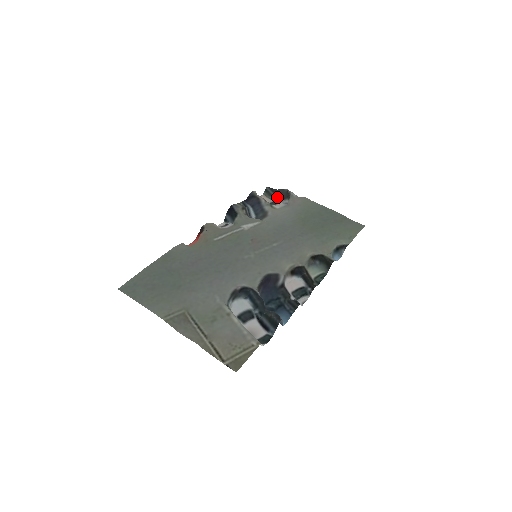
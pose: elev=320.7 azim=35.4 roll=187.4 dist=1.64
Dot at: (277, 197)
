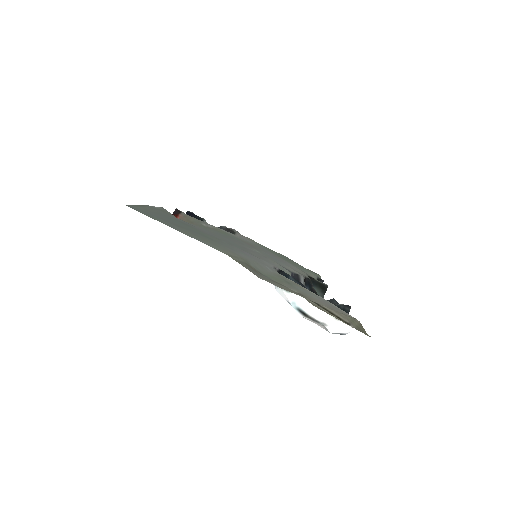
Dot at: occluded
